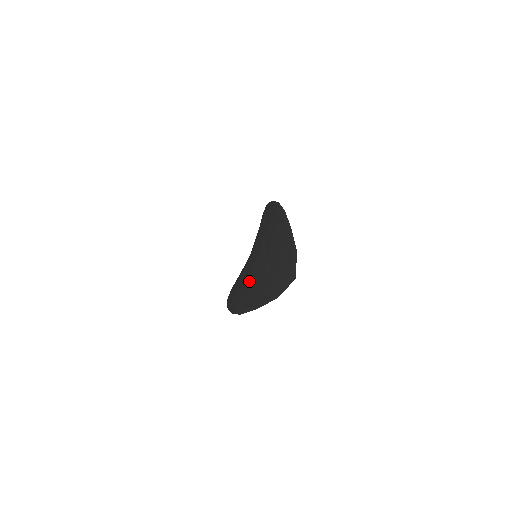
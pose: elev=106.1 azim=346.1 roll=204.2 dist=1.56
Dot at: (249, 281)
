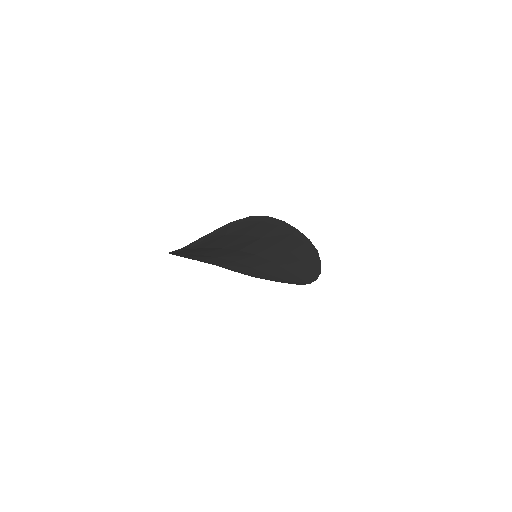
Dot at: occluded
